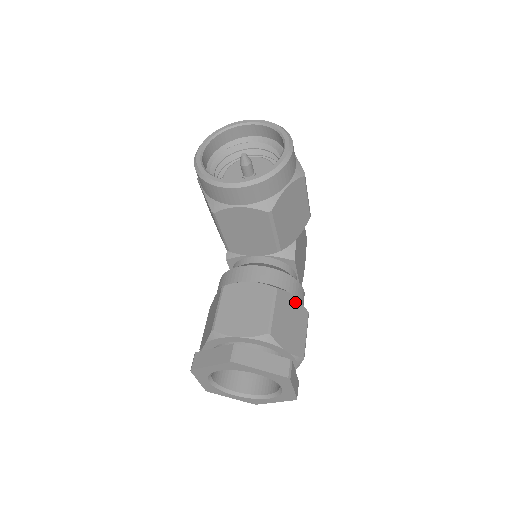
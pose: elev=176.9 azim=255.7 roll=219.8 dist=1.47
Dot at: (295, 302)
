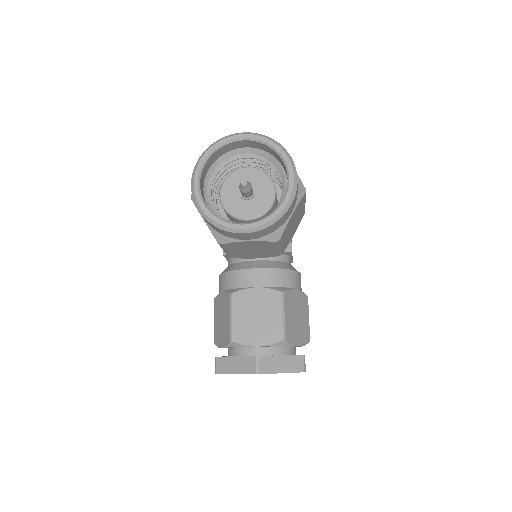
Dot at: (298, 294)
